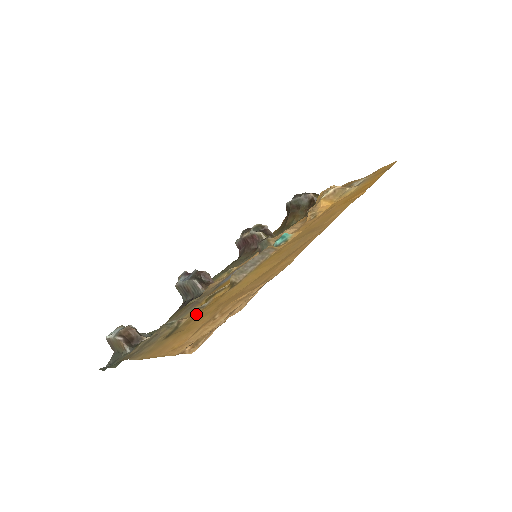
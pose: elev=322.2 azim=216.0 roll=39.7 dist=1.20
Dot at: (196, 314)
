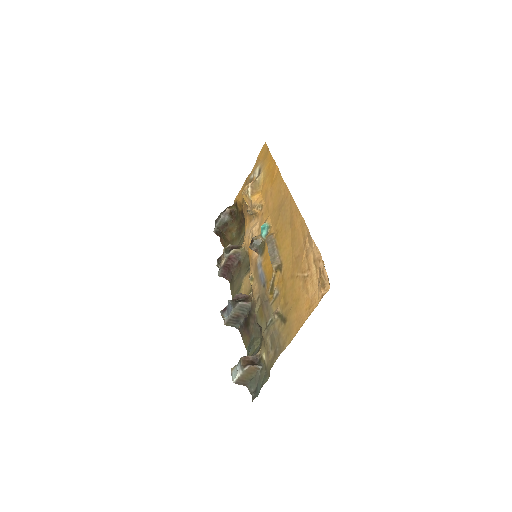
Dot at: (282, 298)
